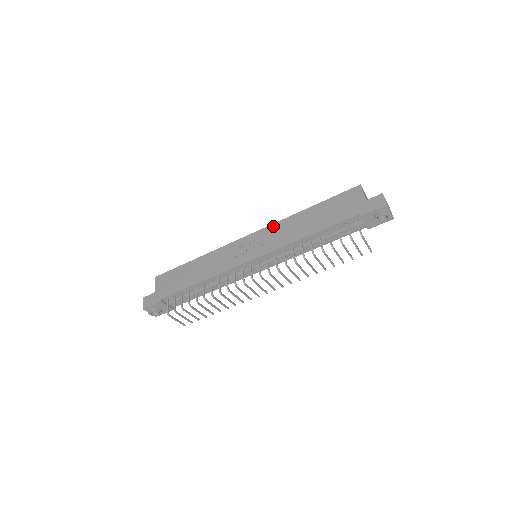
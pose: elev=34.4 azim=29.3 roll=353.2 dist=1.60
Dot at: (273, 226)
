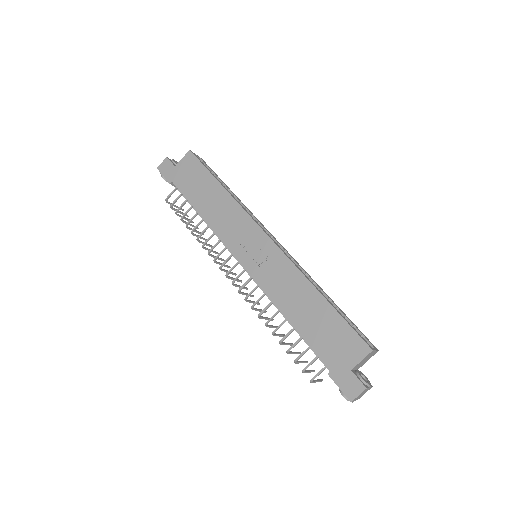
Dot at: (286, 262)
